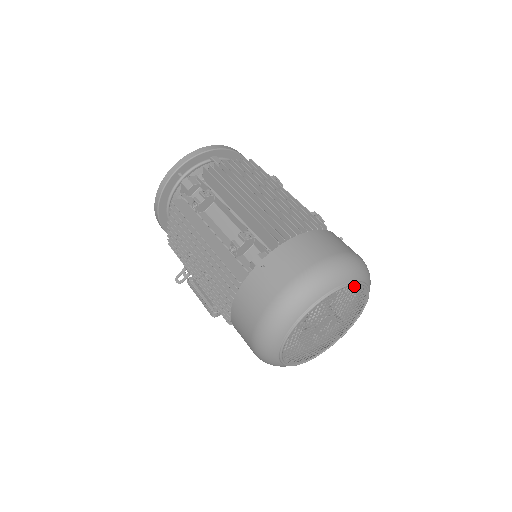
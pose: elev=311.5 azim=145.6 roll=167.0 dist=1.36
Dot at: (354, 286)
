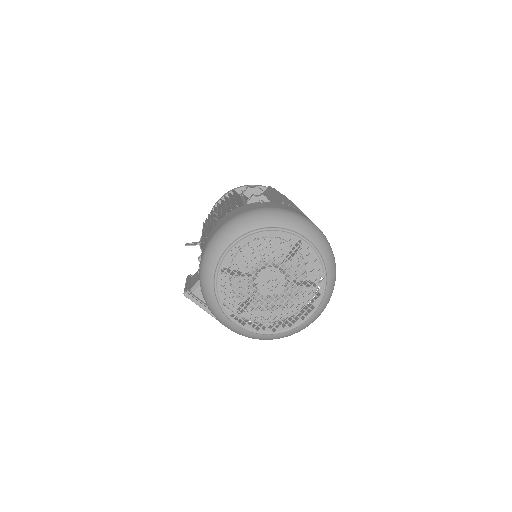
Dot at: (316, 258)
